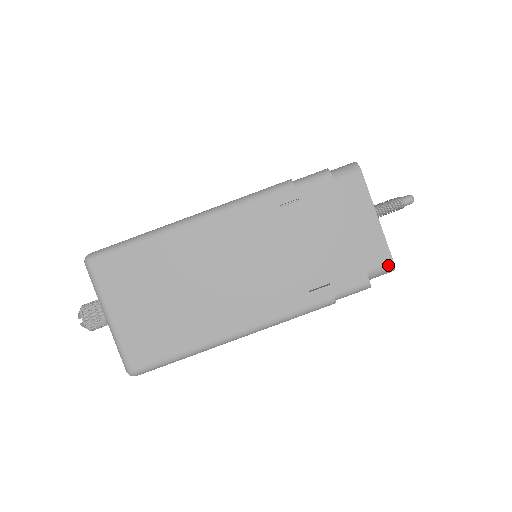
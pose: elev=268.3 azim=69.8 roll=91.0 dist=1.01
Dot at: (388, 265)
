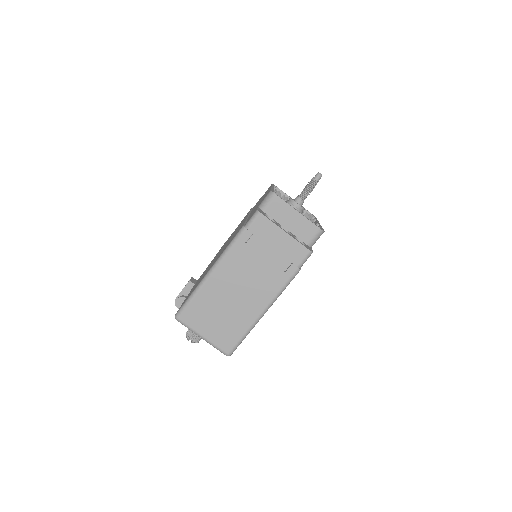
Dot at: (319, 232)
